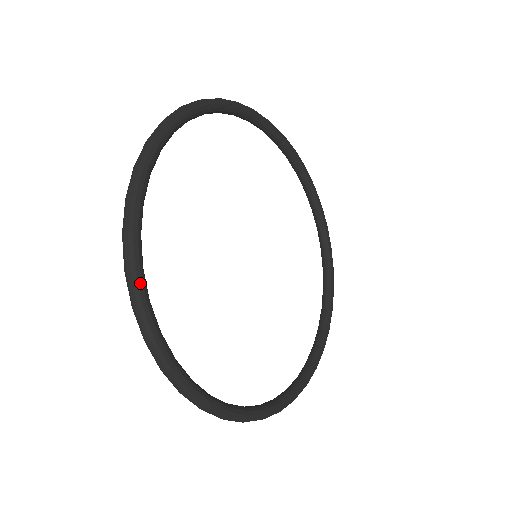
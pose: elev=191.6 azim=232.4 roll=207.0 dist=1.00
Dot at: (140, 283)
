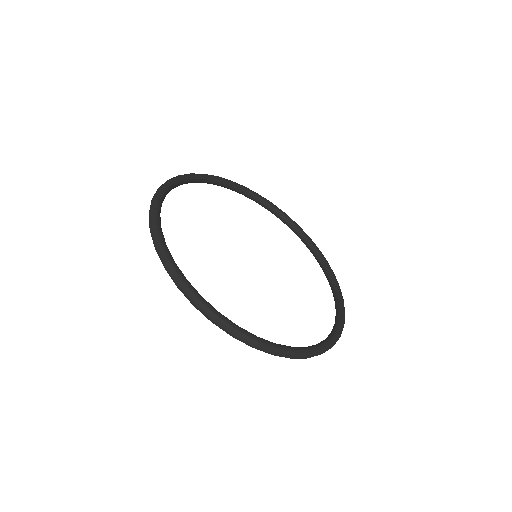
Dot at: (188, 175)
